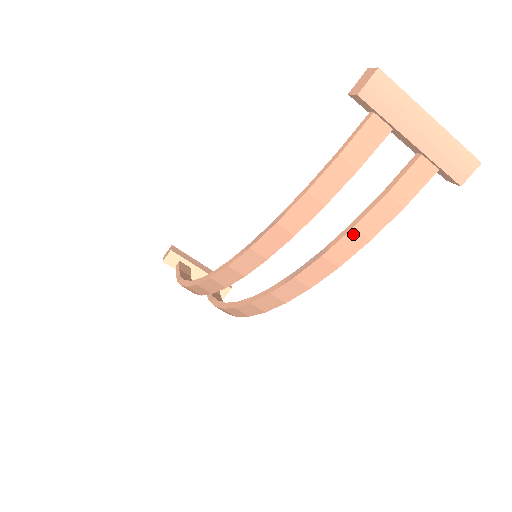
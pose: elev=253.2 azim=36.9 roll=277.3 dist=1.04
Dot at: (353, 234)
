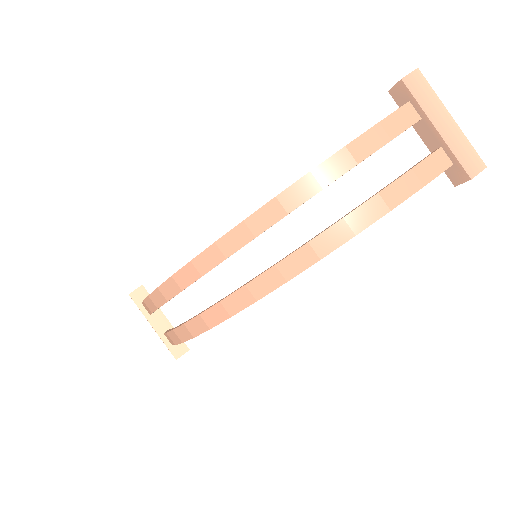
Dot at: (376, 200)
